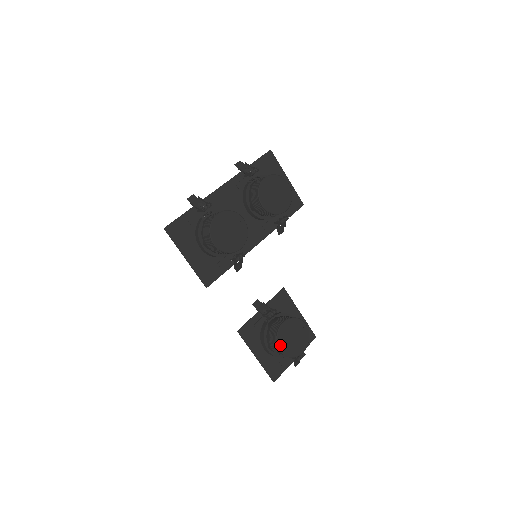
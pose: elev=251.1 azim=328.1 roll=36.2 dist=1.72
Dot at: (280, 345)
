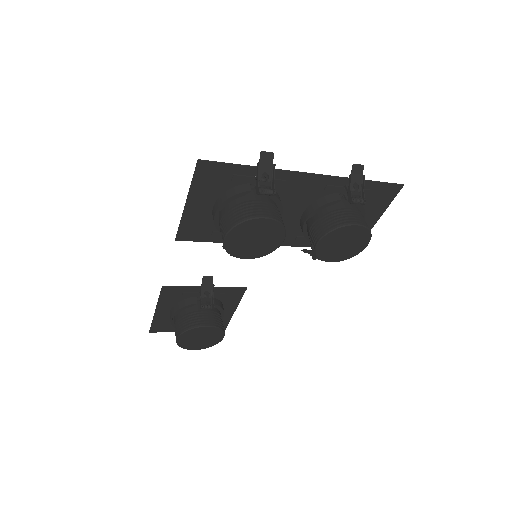
Dot at: (182, 336)
